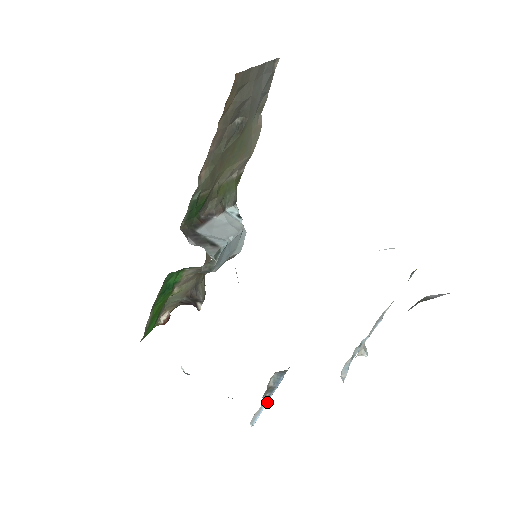
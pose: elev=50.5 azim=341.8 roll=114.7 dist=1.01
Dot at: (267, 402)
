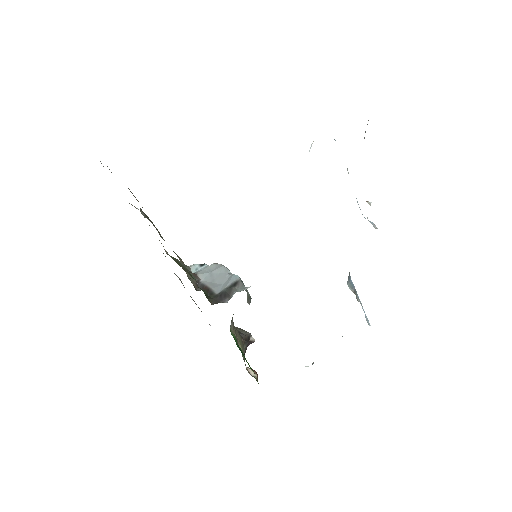
Dot at: (361, 303)
